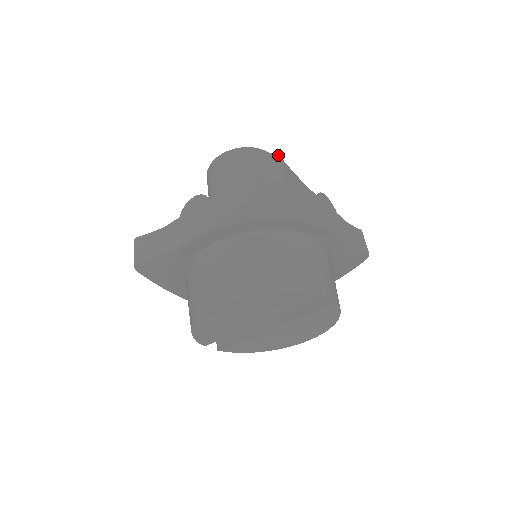
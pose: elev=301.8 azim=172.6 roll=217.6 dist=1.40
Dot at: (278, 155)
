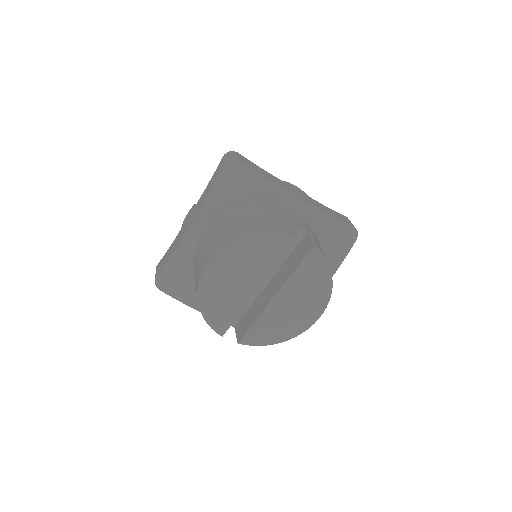
Dot at: (236, 152)
